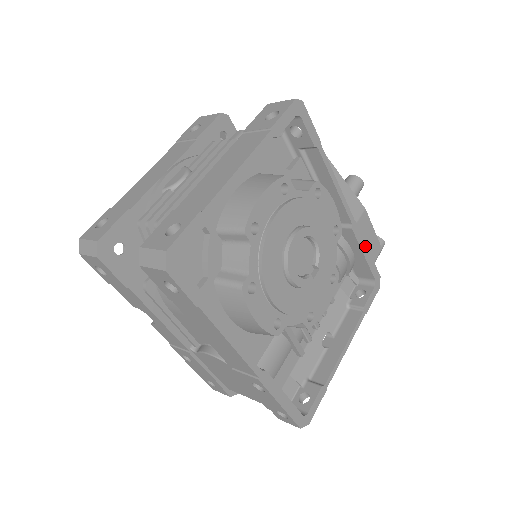
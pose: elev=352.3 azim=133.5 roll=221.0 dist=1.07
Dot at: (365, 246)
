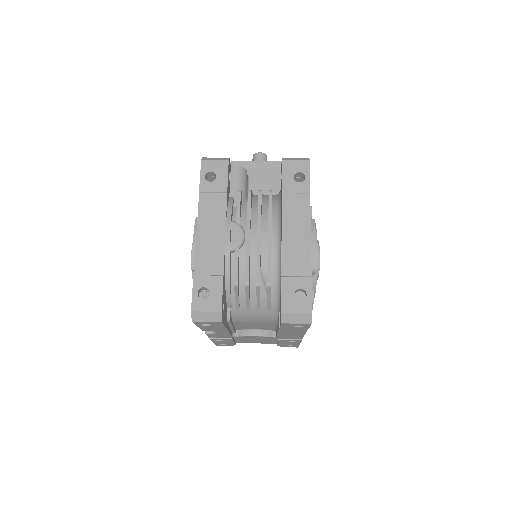
Dot at: occluded
